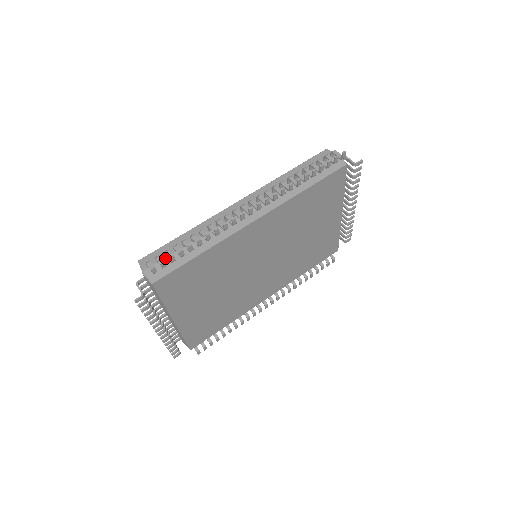
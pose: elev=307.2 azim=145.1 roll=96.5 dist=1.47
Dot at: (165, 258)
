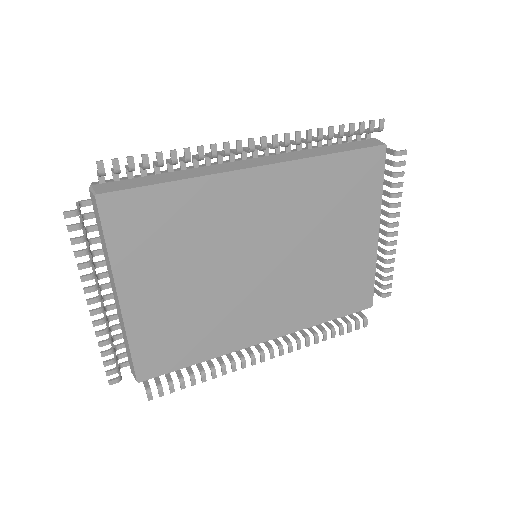
Dot at: (126, 179)
